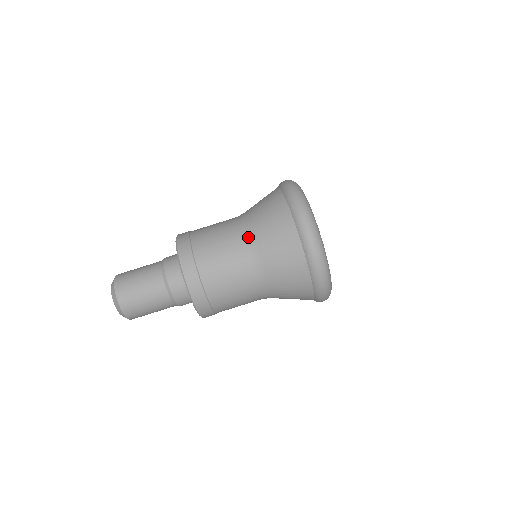
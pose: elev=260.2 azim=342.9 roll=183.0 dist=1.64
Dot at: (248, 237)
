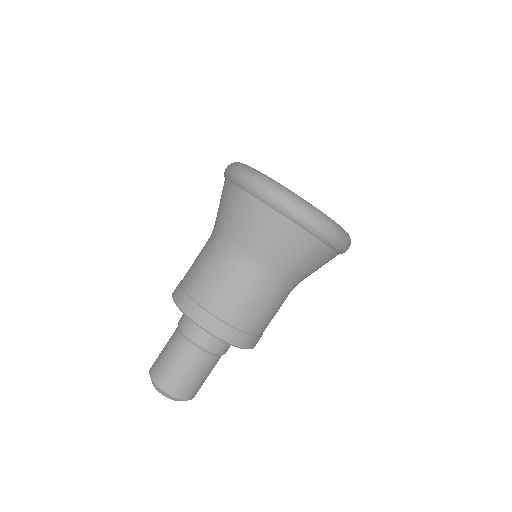
Dot at: (230, 246)
